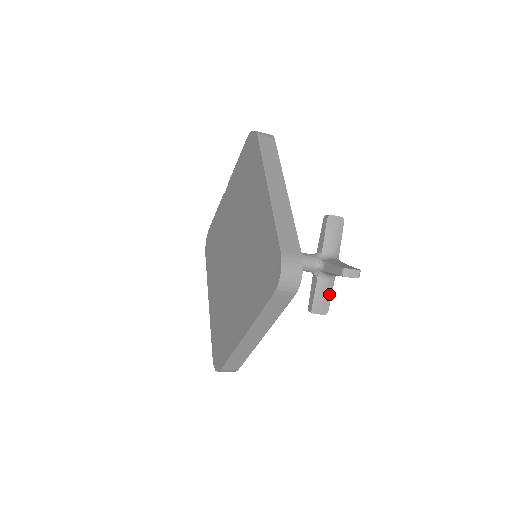
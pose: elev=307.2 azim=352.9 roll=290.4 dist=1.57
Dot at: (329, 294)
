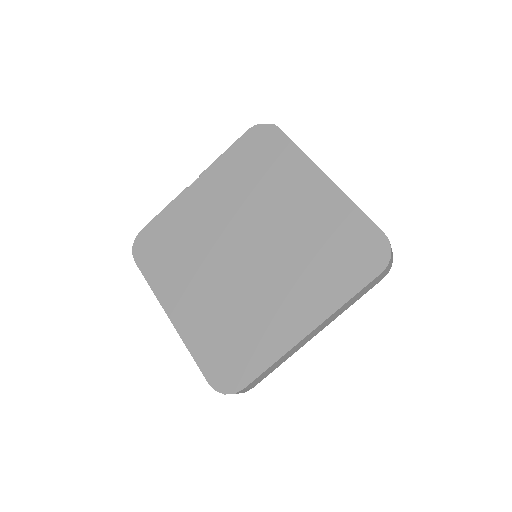
Dot at: occluded
